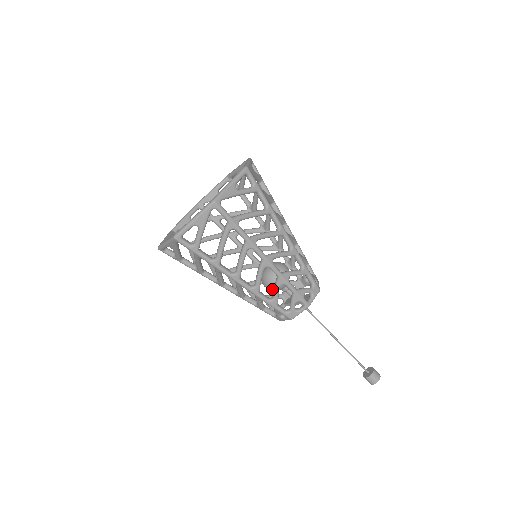
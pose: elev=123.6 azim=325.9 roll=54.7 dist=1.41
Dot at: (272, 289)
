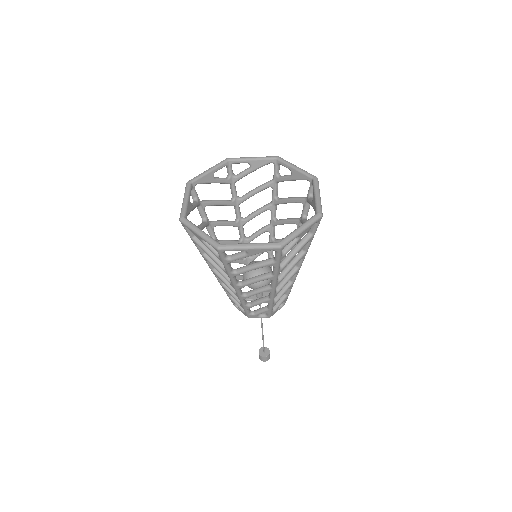
Dot at: occluded
